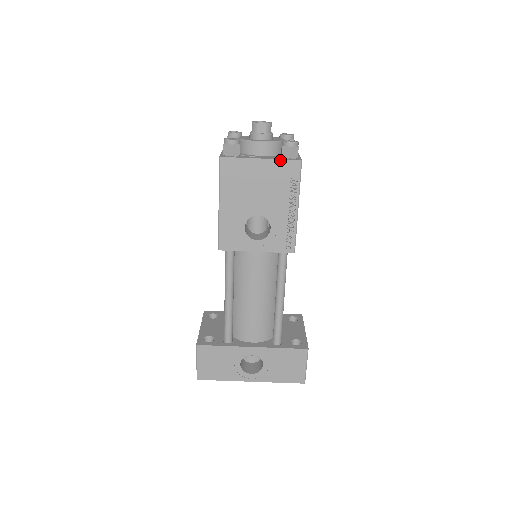
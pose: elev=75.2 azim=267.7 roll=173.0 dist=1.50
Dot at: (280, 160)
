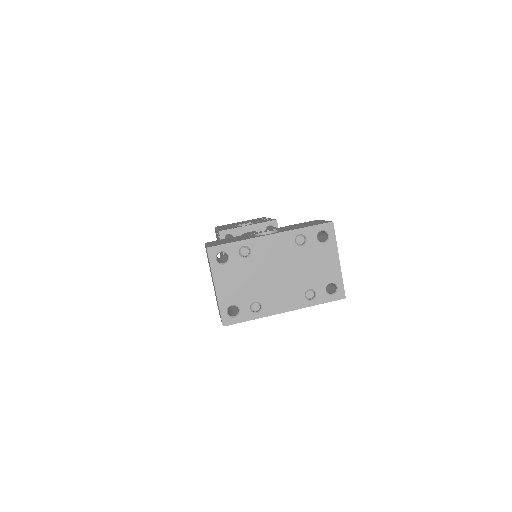
Dot at: occluded
